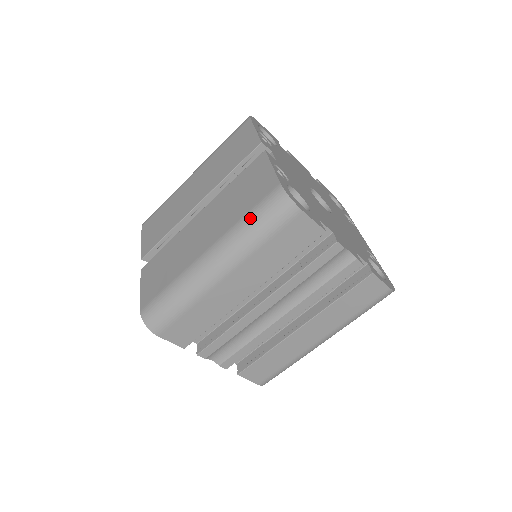
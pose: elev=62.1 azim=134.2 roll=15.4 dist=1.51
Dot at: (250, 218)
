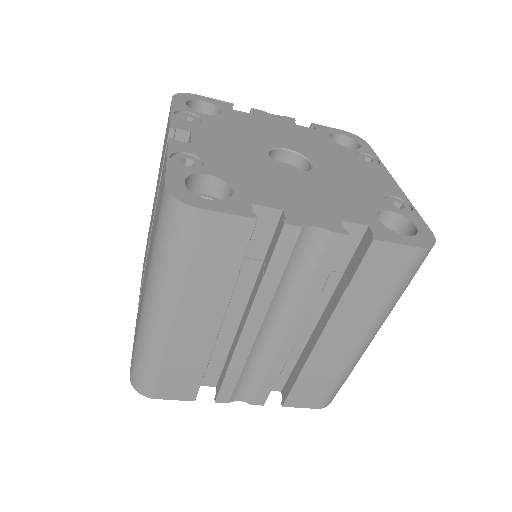
Dot at: (156, 241)
